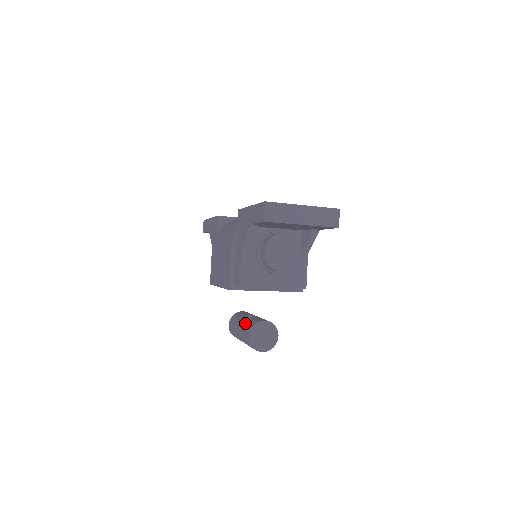
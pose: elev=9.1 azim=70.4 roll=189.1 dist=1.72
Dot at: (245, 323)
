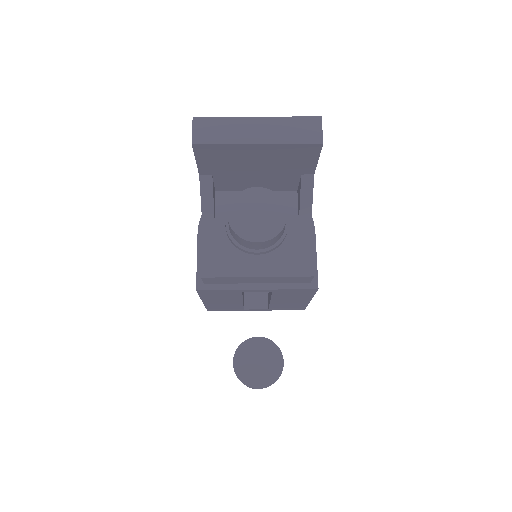
Dot at: occluded
